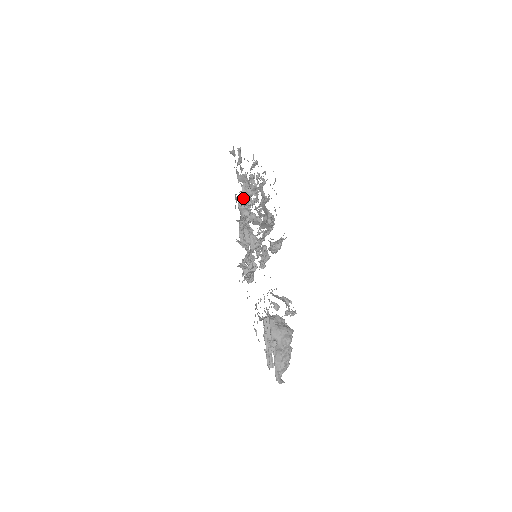
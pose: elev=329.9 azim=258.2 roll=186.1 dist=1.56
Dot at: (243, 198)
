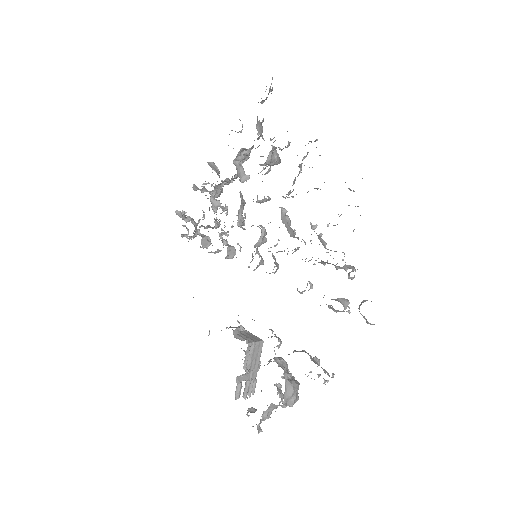
Dot at: (259, 164)
